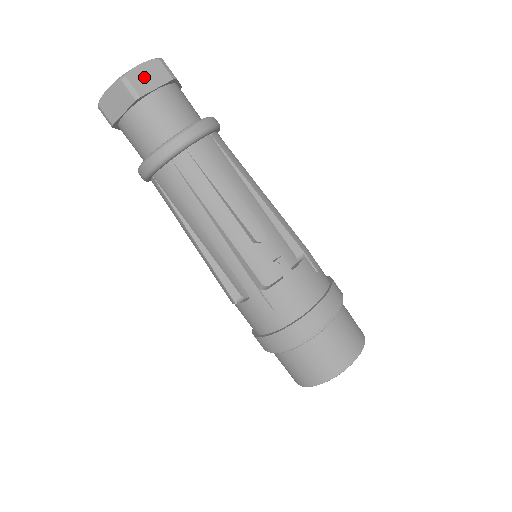
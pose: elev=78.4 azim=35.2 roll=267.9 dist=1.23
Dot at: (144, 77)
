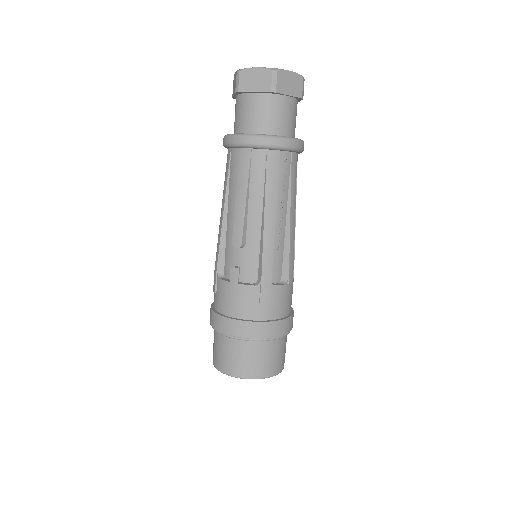
Dot at: (251, 79)
